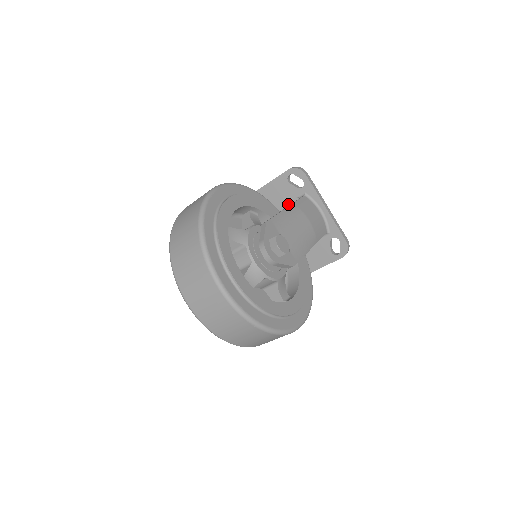
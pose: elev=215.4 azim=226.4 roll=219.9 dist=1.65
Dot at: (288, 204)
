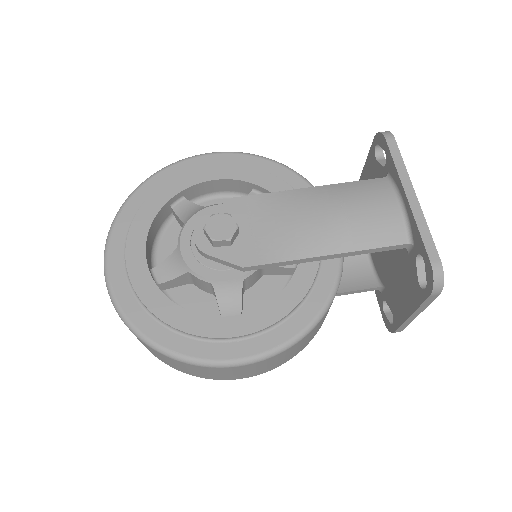
Dot at: occluded
